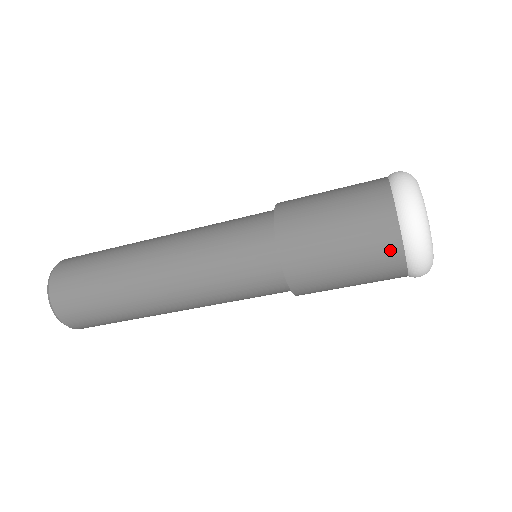
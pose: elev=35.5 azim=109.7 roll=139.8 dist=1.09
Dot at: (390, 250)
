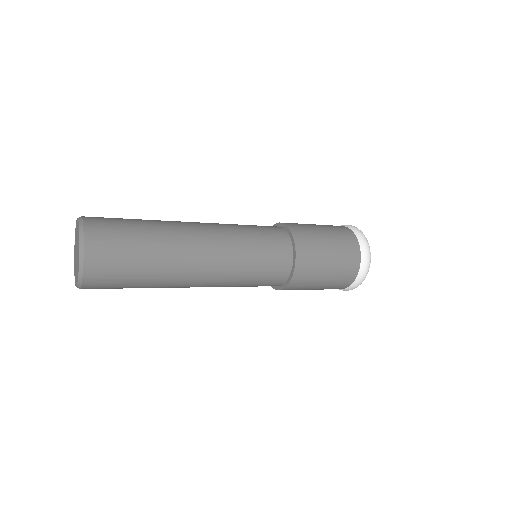
Dot at: occluded
